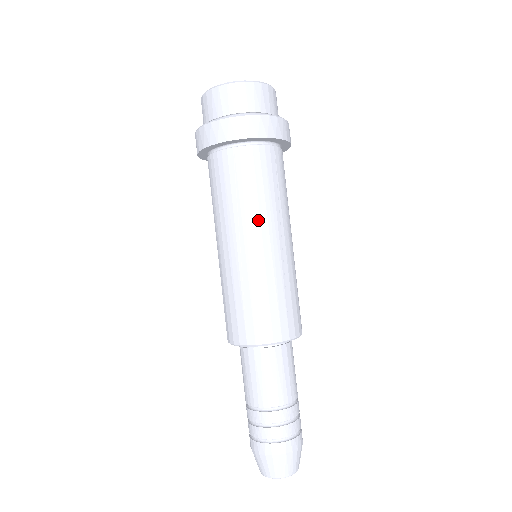
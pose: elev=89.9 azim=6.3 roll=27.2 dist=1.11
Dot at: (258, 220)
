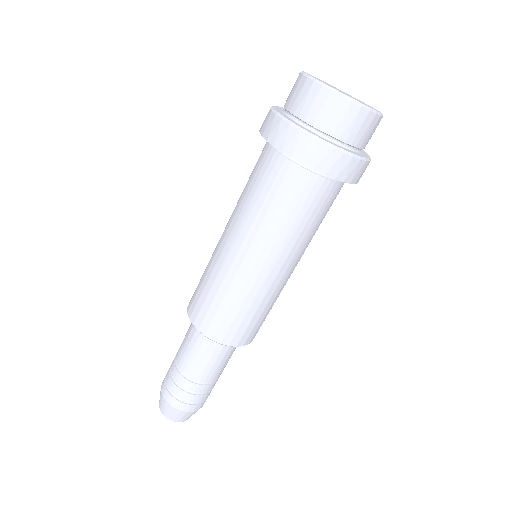
Dot at: (289, 250)
